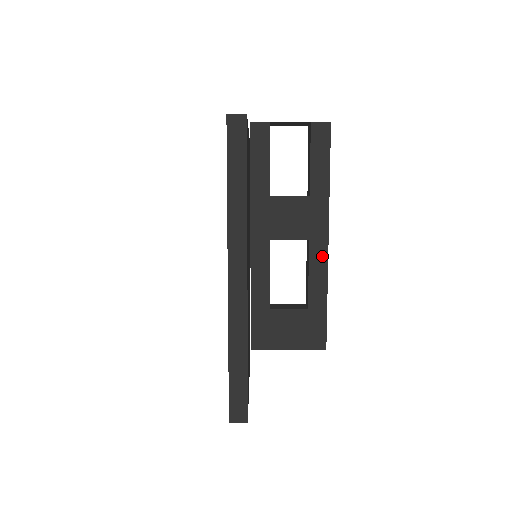
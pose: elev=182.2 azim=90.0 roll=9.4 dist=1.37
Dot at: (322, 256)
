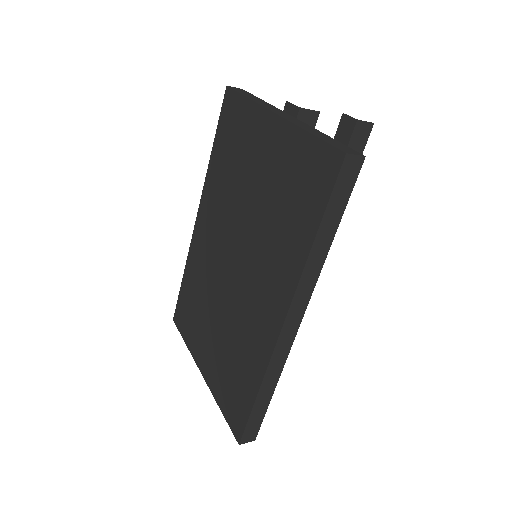
Dot at: occluded
